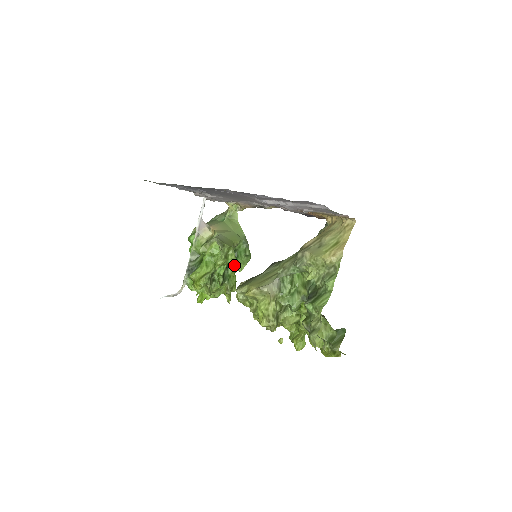
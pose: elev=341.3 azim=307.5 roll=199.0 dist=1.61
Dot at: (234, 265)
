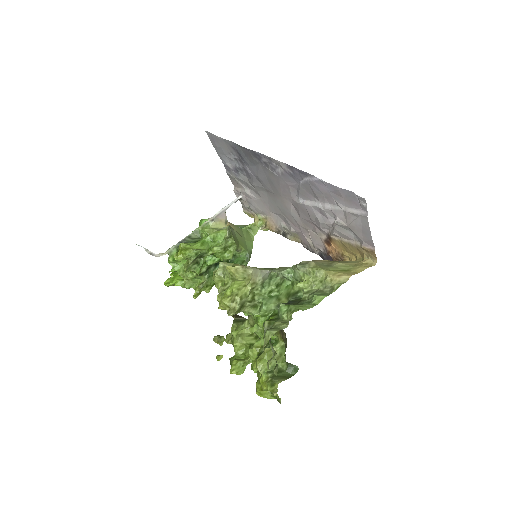
Dot at: occluded
